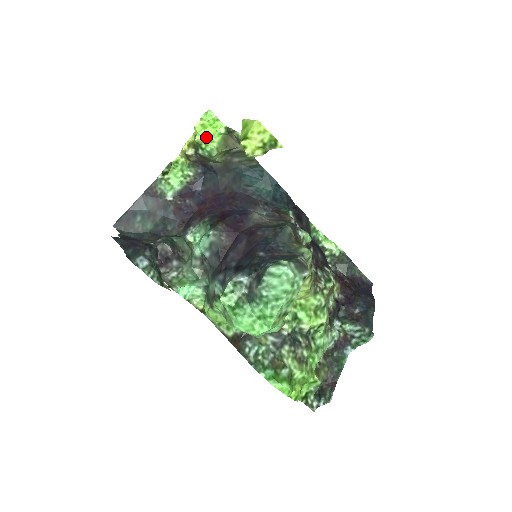
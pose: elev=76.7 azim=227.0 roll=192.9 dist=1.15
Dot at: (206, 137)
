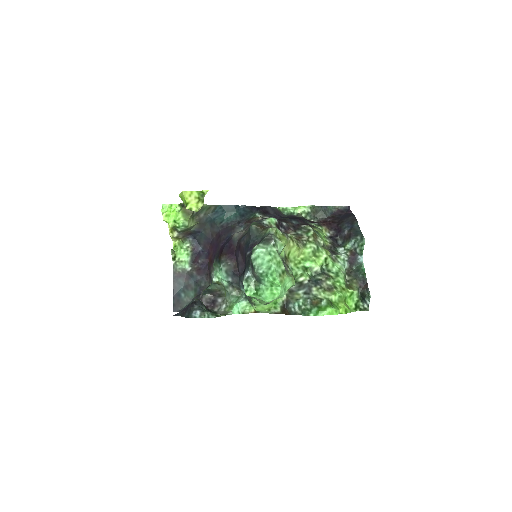
Dot at: (174, 220)
